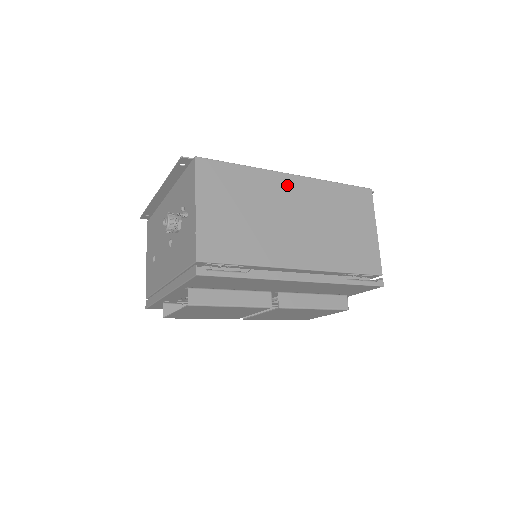
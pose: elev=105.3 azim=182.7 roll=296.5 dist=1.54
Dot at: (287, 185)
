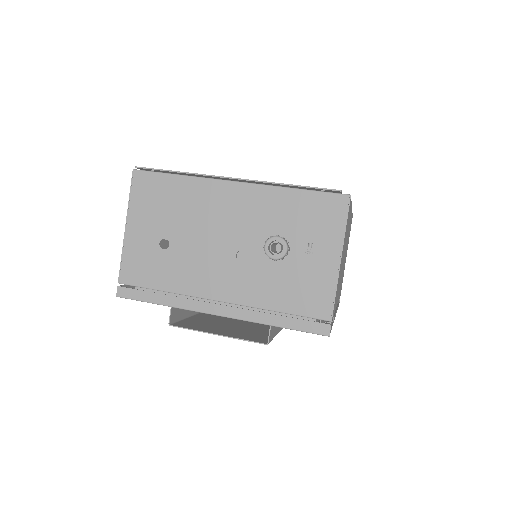
Dot at: occluded
